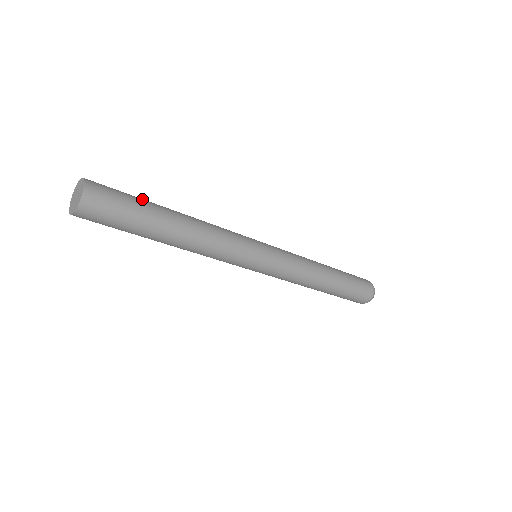
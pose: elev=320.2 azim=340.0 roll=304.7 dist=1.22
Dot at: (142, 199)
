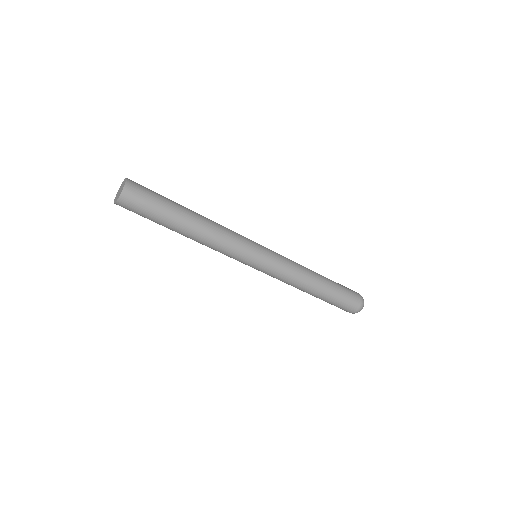
Dot at: occluded
